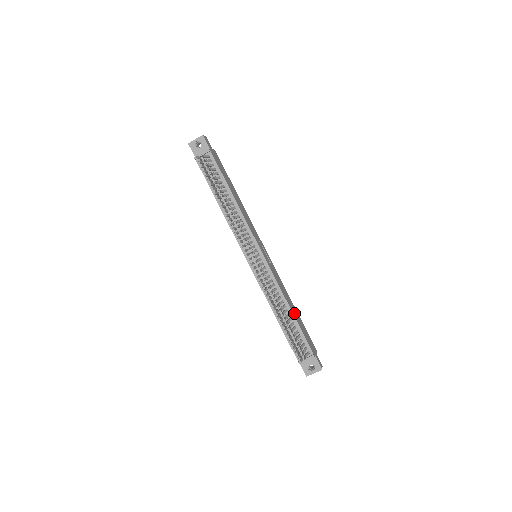
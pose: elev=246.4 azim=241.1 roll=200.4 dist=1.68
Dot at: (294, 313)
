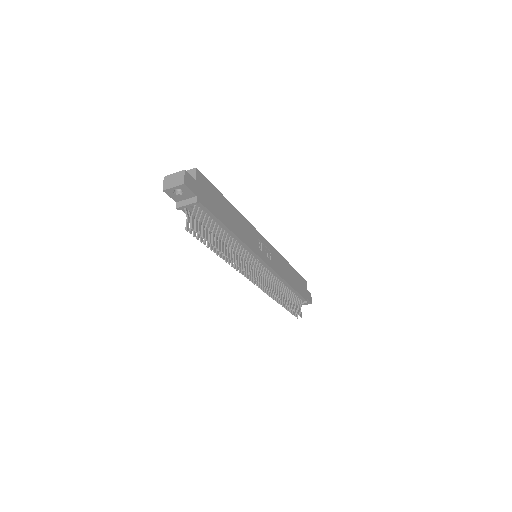
Dot at: (292, 281)
